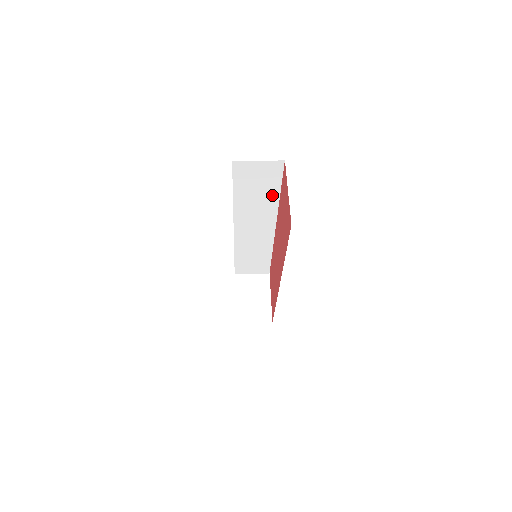
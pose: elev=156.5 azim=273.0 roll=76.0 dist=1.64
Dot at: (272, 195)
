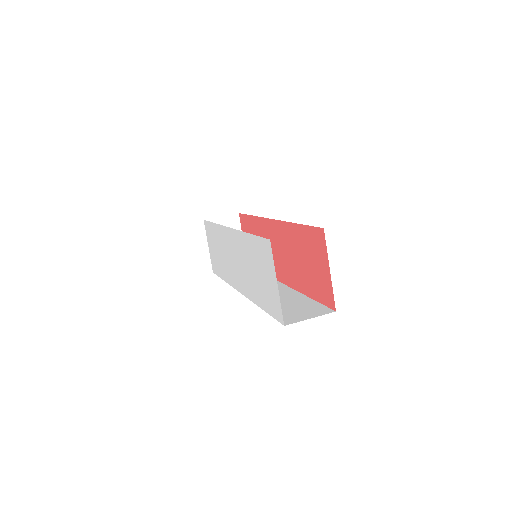
Dot at: occluded
